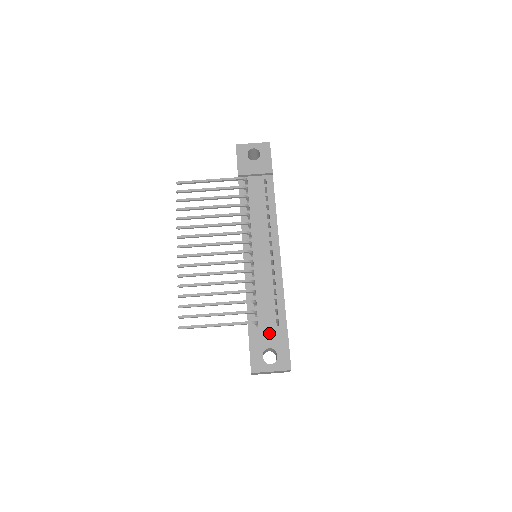
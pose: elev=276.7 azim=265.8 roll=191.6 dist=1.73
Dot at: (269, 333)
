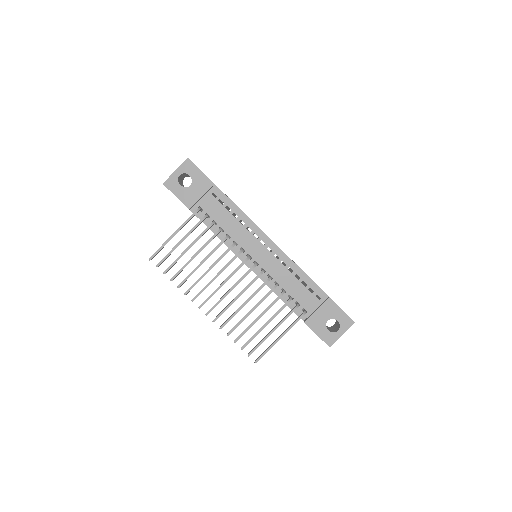
Dot at: (319, 311)
